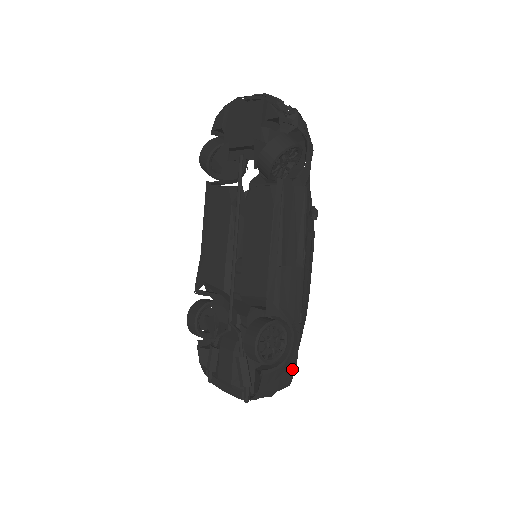
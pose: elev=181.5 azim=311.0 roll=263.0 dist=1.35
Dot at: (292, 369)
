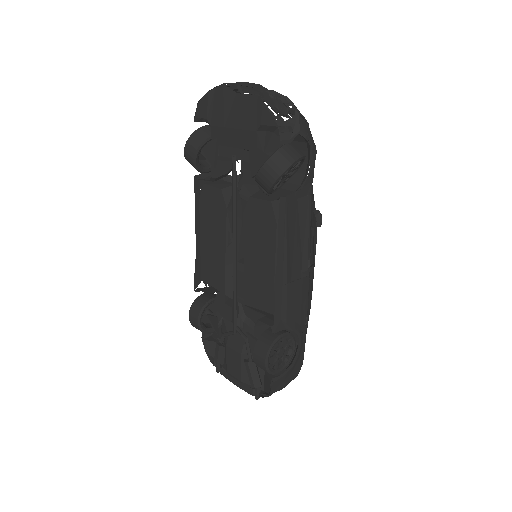
Dot at: (299, 365)
